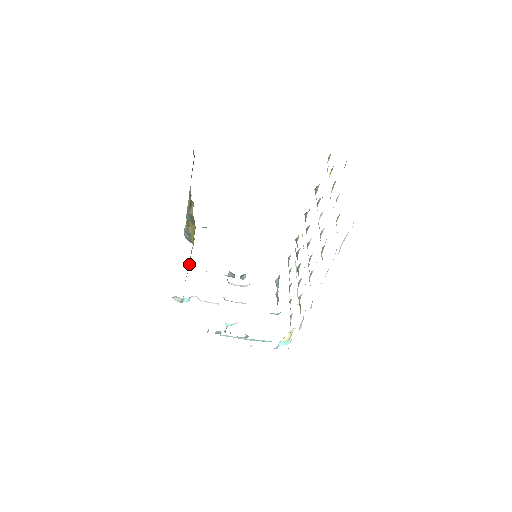
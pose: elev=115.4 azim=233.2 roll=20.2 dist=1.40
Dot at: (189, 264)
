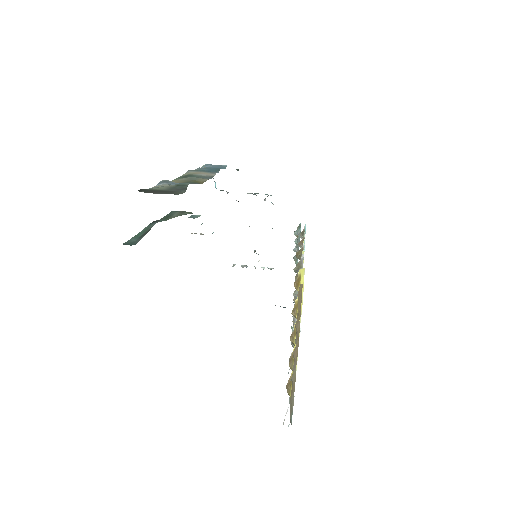
Dot at: occluded
